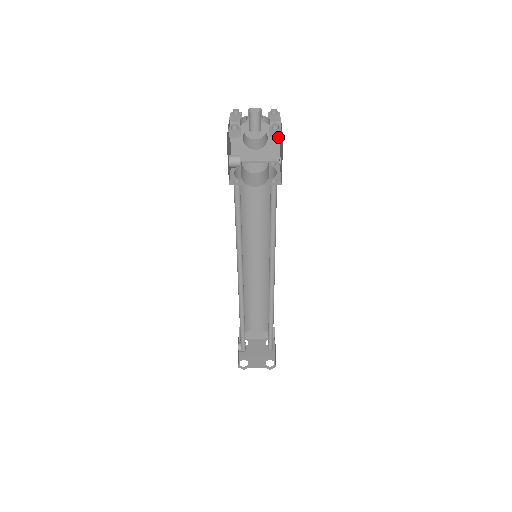
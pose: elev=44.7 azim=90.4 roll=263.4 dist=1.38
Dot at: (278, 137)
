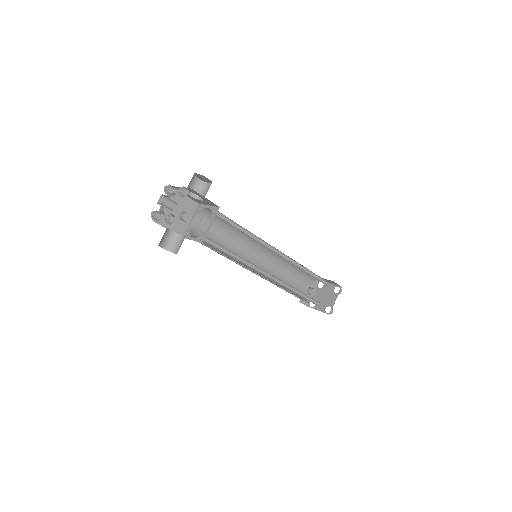
Dot at: (204, 197)
